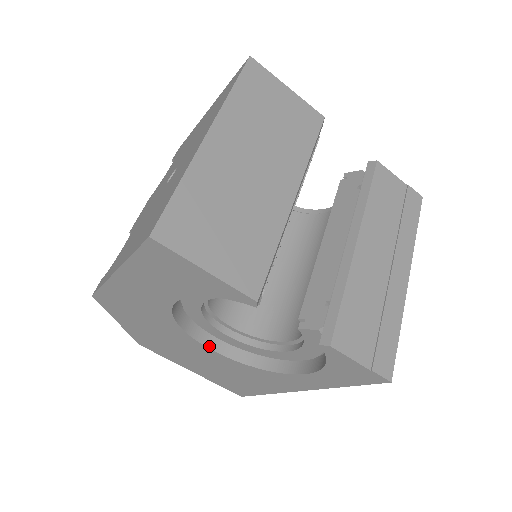
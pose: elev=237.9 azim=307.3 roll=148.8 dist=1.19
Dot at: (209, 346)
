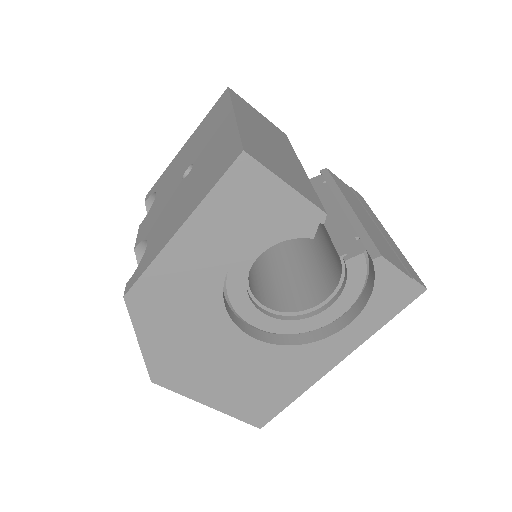
Dot at: (248, 333)
